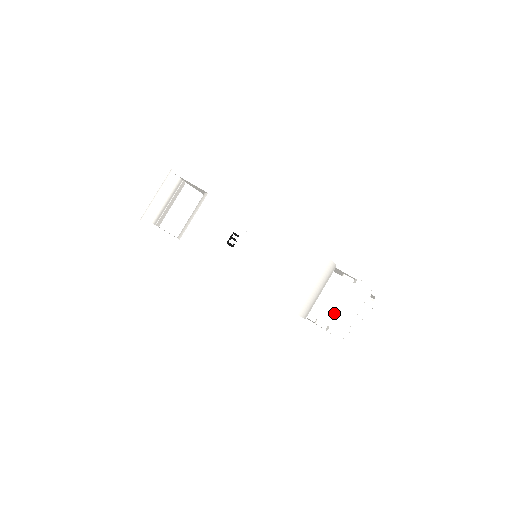
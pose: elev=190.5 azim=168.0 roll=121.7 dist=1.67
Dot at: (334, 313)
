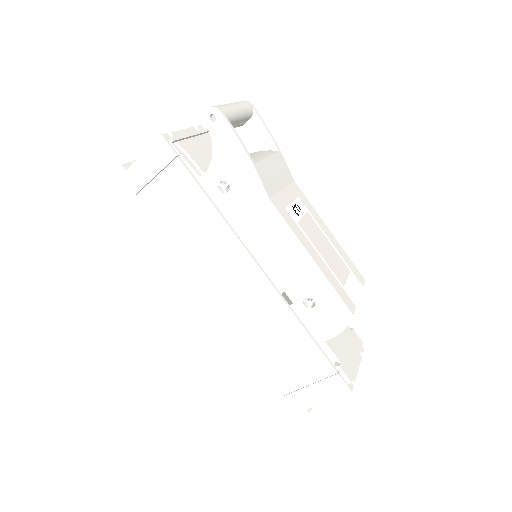
Dot at: (342, 350)
